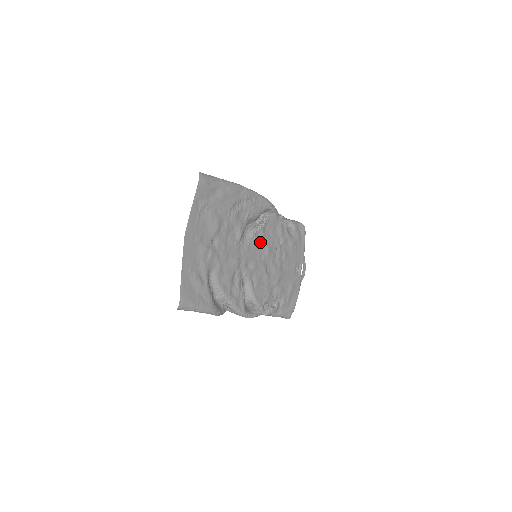
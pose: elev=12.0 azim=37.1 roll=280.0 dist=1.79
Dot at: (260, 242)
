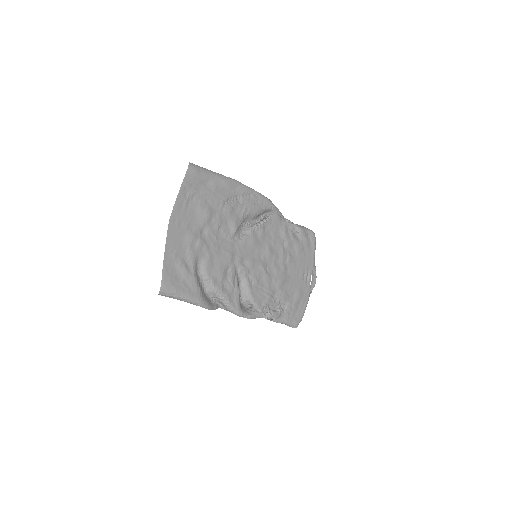
Dot at: (259, 240)
